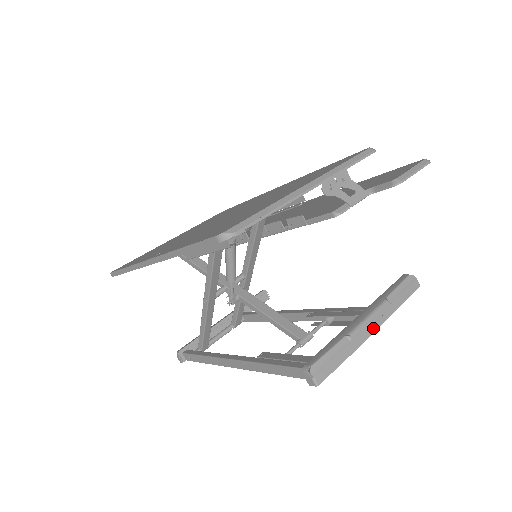
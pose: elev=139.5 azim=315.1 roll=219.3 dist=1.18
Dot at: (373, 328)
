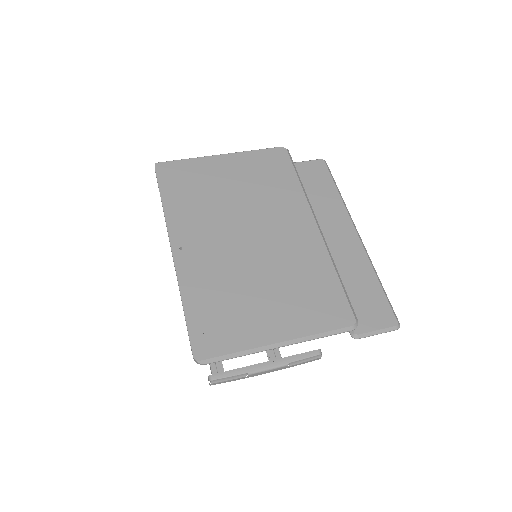
Dot at: occluded
